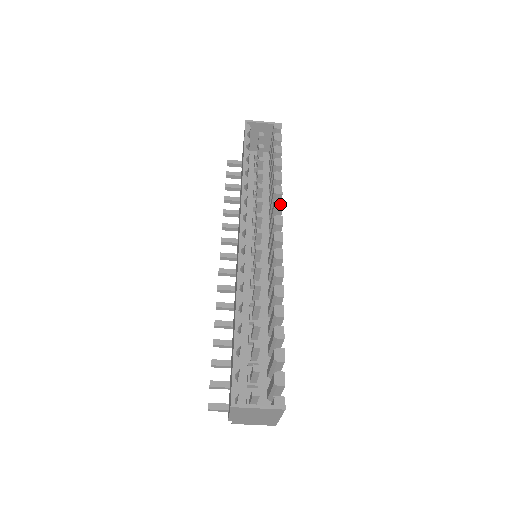
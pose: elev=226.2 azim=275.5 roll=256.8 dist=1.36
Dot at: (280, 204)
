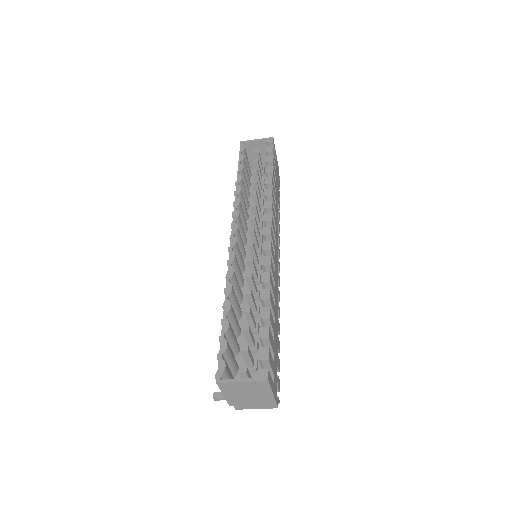
Dot at: (269, 204)
